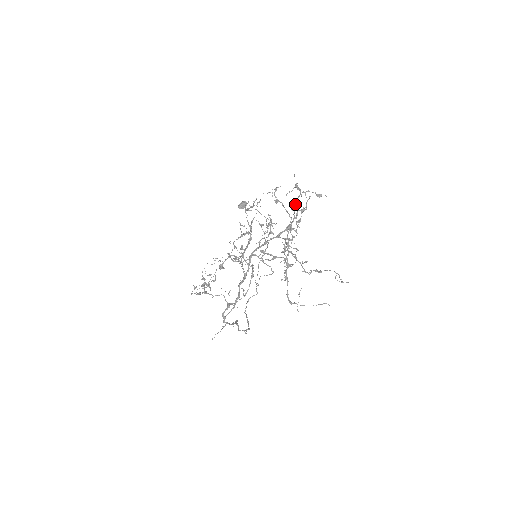
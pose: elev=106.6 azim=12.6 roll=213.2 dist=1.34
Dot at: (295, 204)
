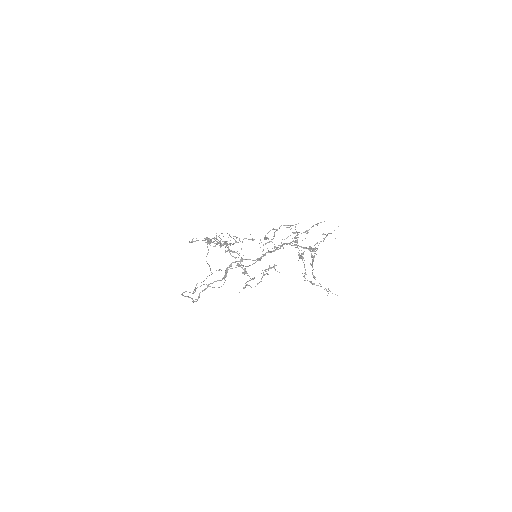
Dot at: (316, 243)
